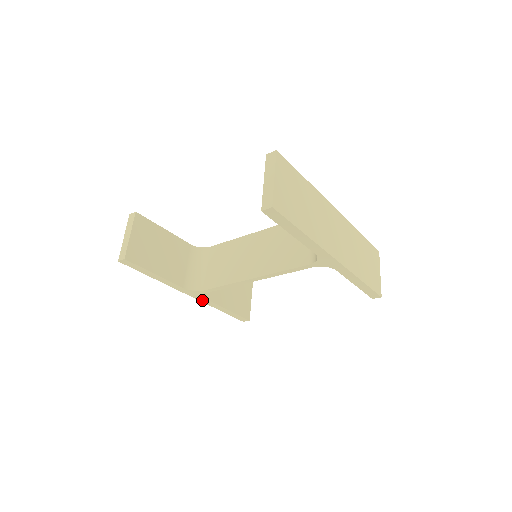
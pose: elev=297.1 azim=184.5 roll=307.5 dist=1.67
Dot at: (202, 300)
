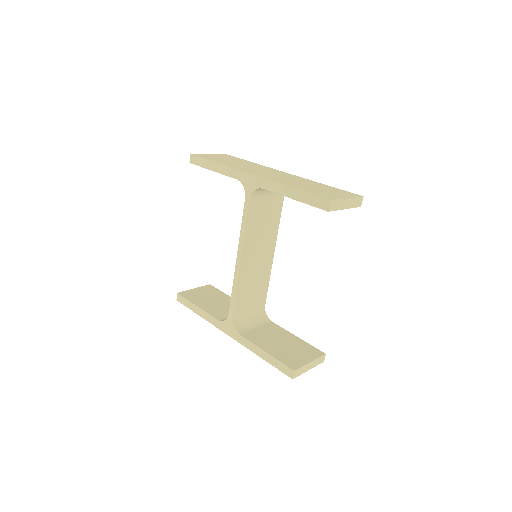
Dot at: (239, 339)
